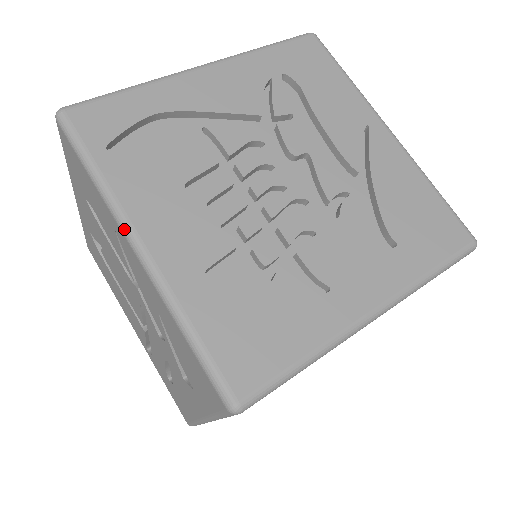
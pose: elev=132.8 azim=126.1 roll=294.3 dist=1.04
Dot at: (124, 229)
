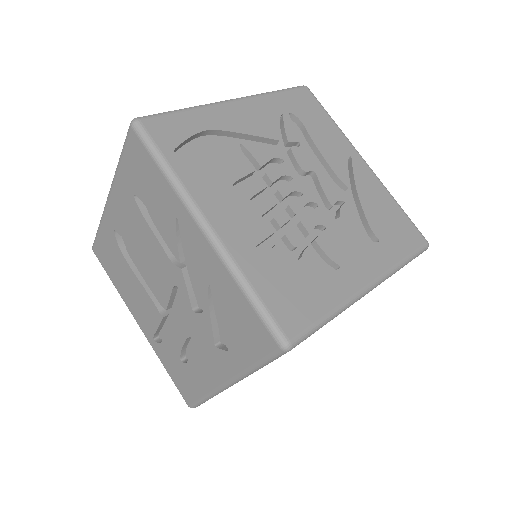
Dot at: (193, 212)
